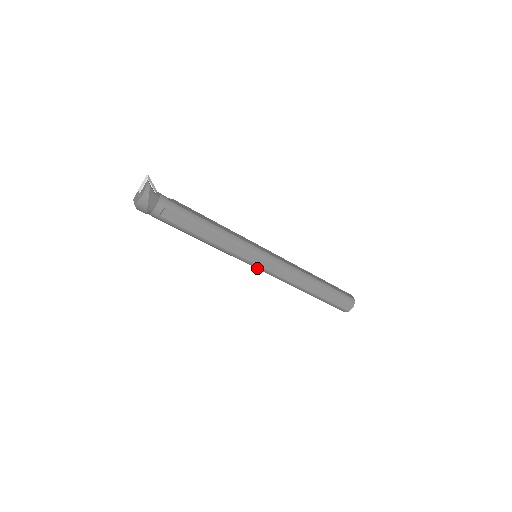
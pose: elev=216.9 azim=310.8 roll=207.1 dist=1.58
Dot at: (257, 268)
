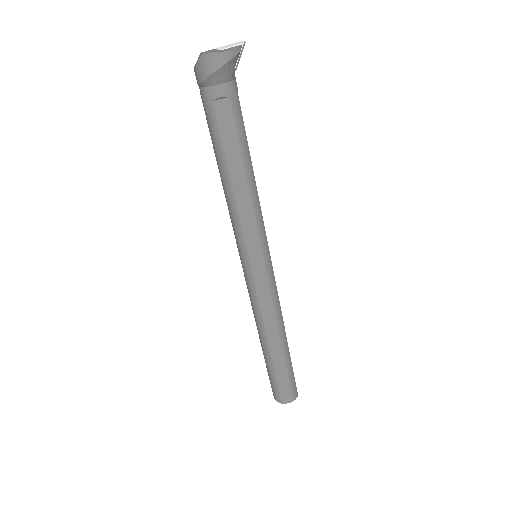
Dot at: (246, 270)
